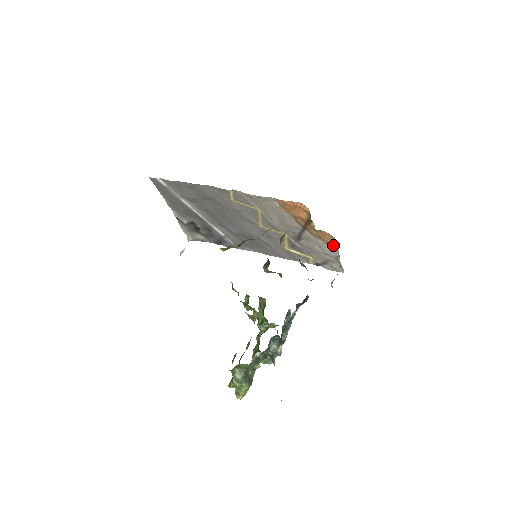
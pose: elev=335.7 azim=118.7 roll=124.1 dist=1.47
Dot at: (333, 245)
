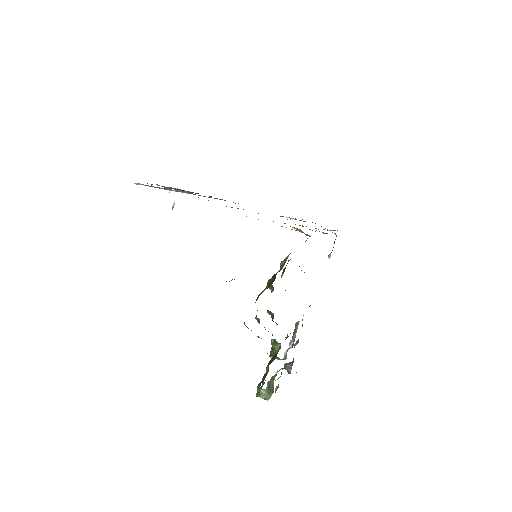
Dot at: occluded
